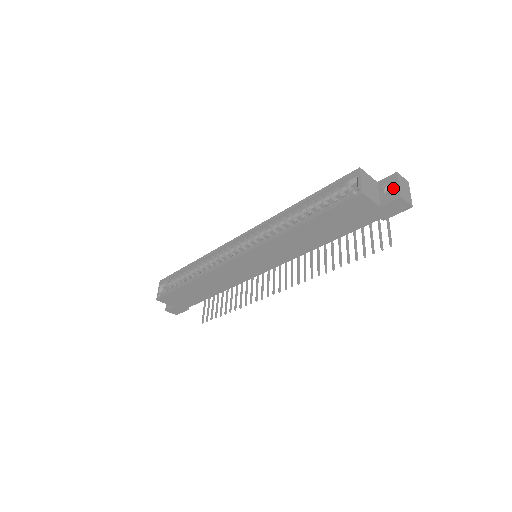
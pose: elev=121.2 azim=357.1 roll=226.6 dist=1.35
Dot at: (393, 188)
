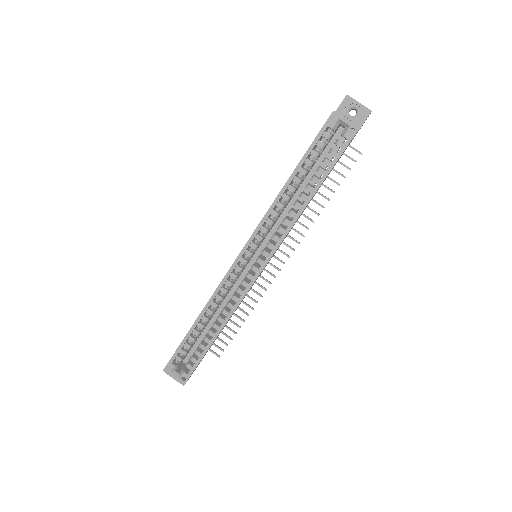
Dot at: (357, 109)
